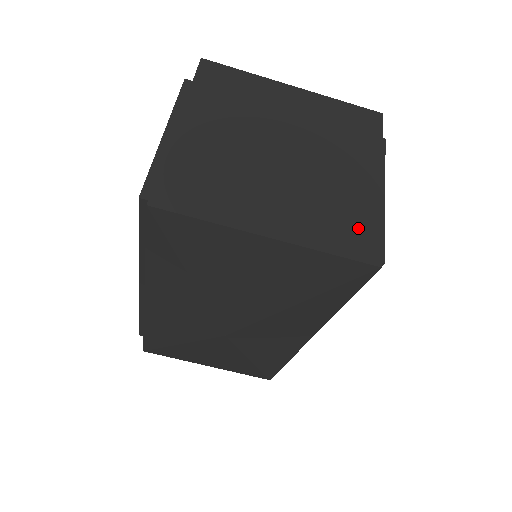
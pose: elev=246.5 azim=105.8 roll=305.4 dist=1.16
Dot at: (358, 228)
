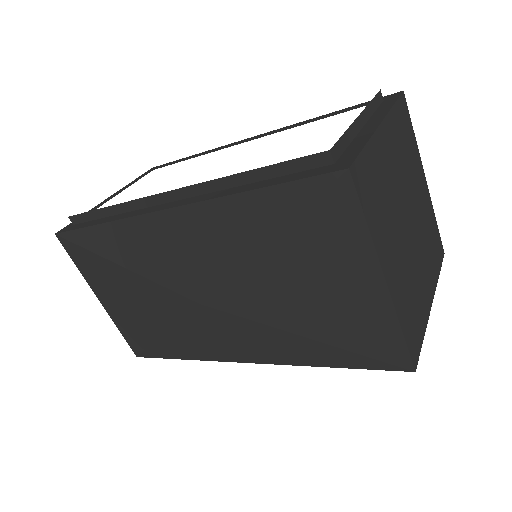
Dot at: (417, 327)
